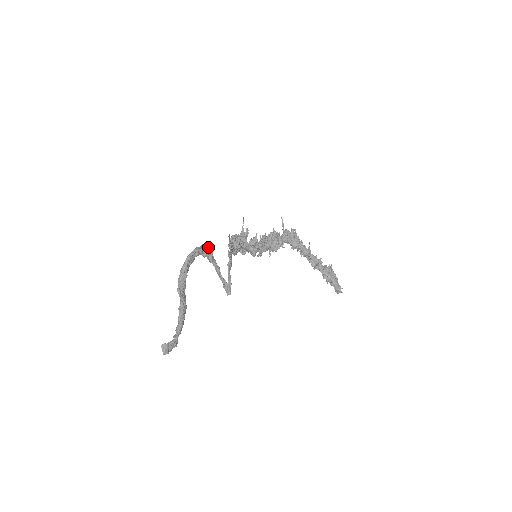
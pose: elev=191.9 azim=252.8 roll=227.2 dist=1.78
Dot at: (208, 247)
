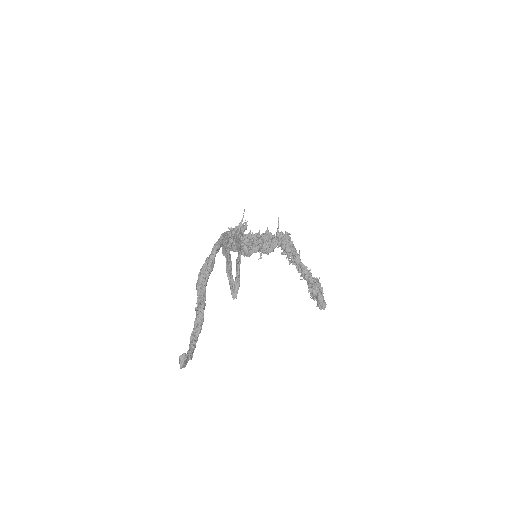
Dot at: (233, 236)
